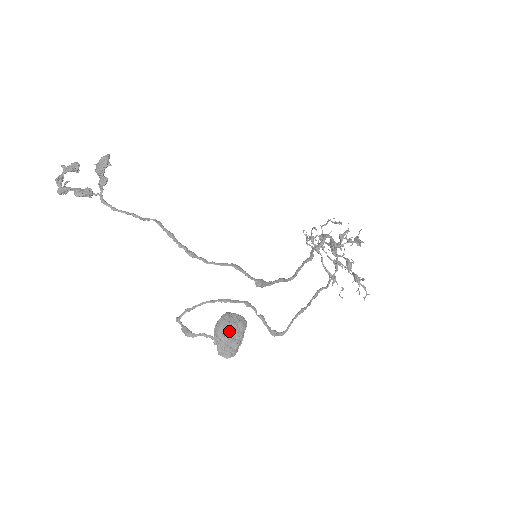
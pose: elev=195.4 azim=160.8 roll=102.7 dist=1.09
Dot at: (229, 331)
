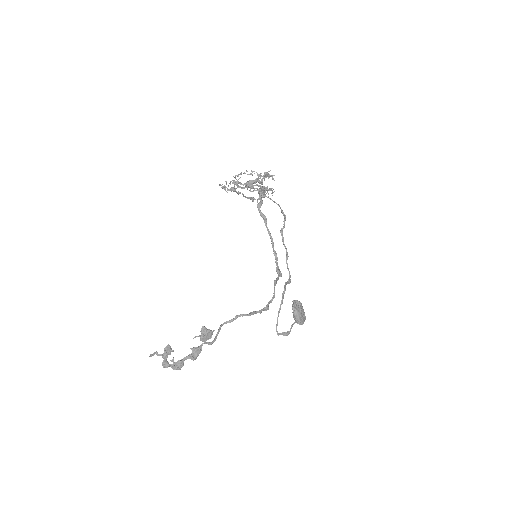
Dot at: (302, 315)
